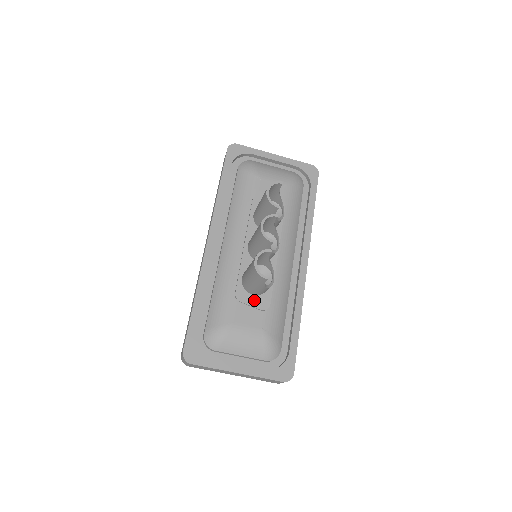
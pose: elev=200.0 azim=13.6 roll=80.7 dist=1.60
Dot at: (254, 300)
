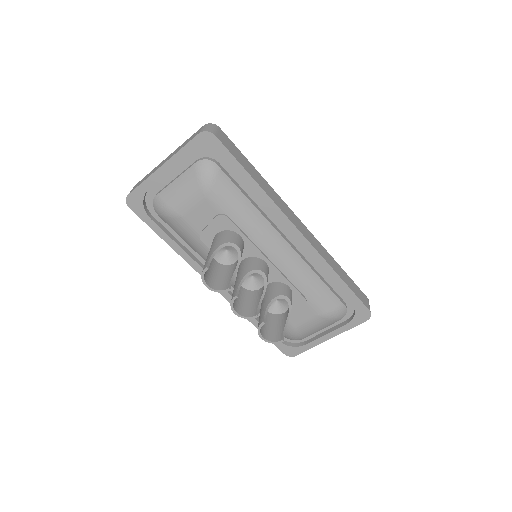
Dot at: occluded
